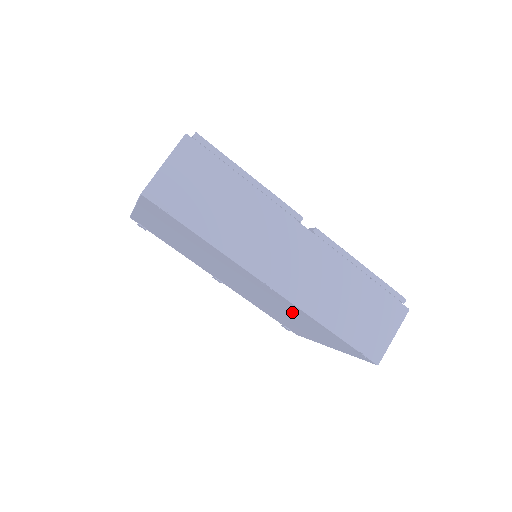
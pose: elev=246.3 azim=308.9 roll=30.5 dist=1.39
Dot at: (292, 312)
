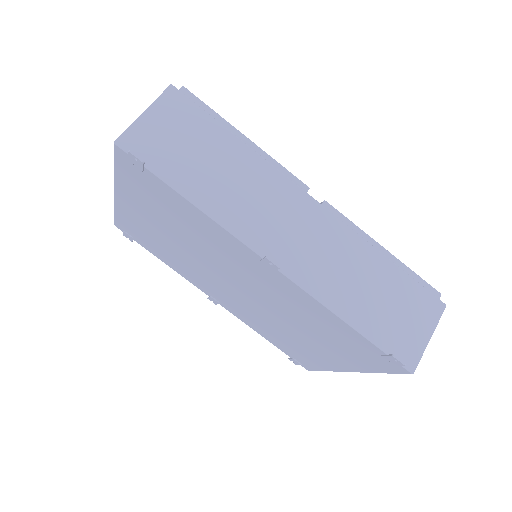
Dot at: (300, 311)
